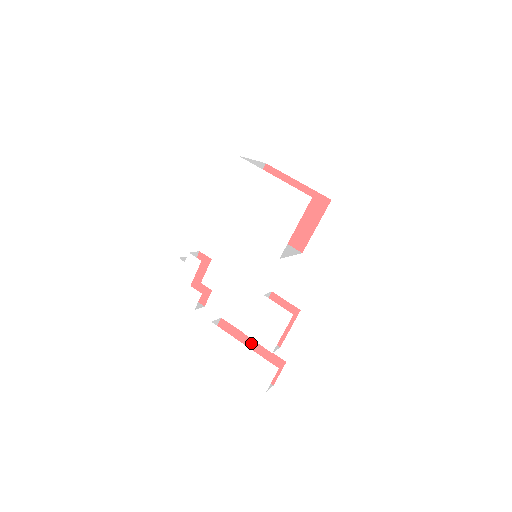
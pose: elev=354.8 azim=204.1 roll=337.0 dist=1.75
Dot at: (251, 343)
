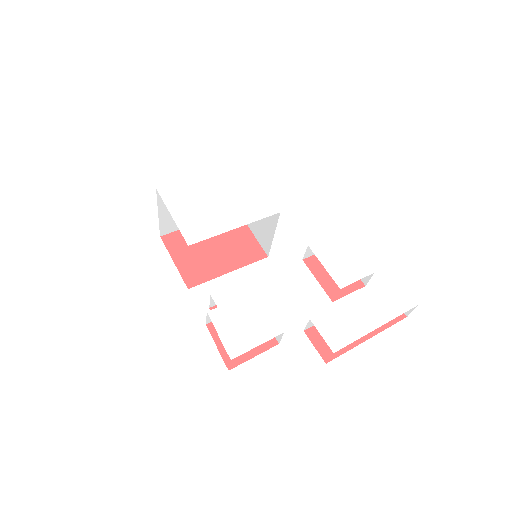
Dot at: occluded
